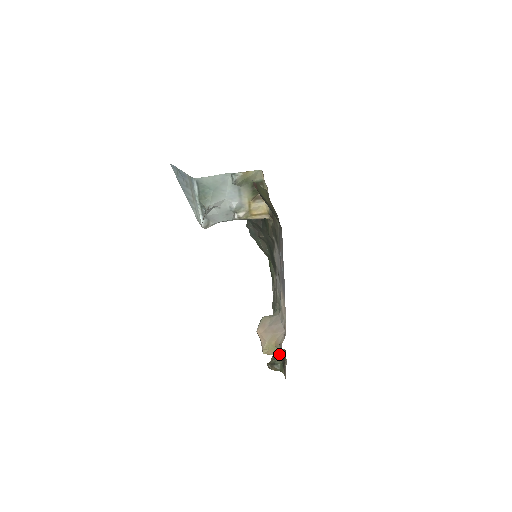
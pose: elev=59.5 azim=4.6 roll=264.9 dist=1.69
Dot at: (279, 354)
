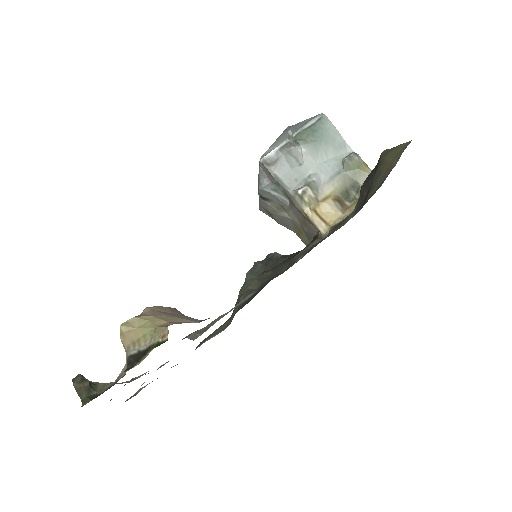
Dot at: (143, 346)
